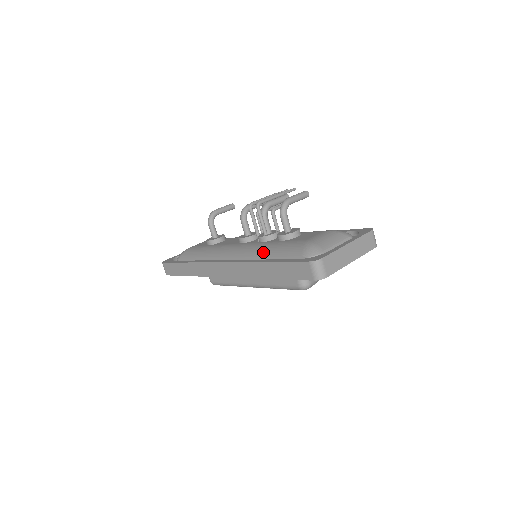
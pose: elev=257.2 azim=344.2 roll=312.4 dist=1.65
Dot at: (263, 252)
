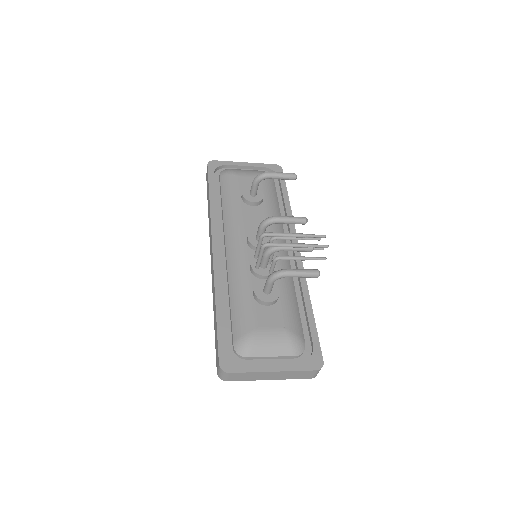
Dot at: (233, 287)
